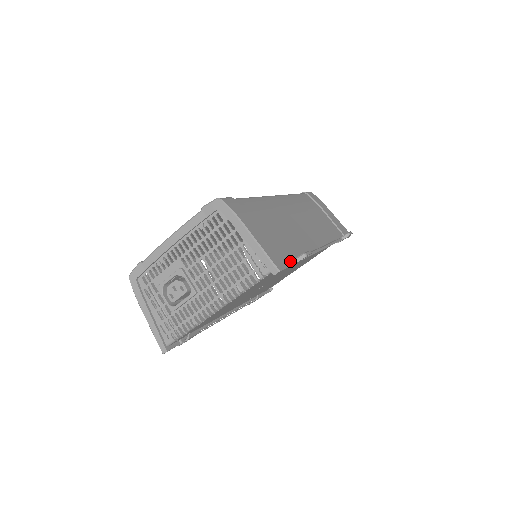
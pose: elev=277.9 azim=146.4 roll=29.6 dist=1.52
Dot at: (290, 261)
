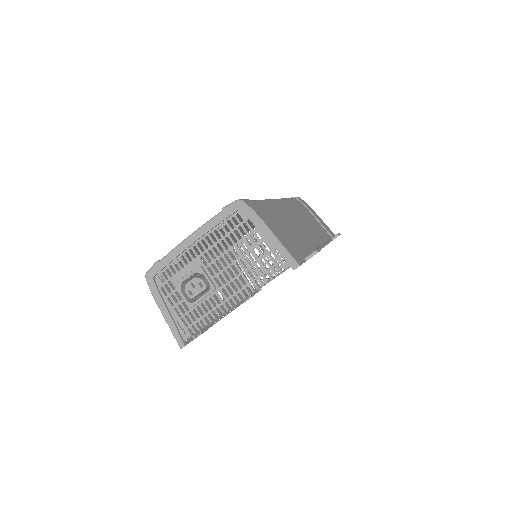
Dot at: occluded
